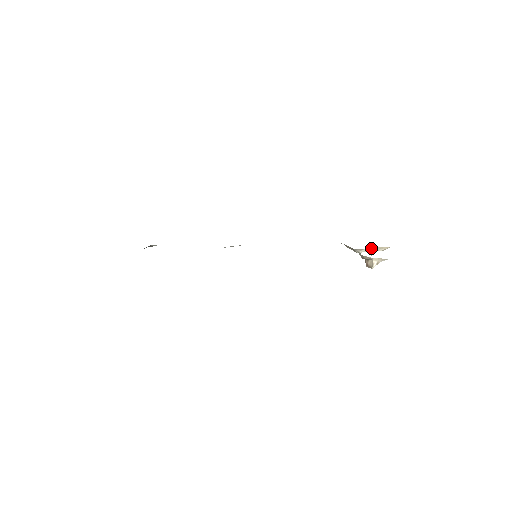
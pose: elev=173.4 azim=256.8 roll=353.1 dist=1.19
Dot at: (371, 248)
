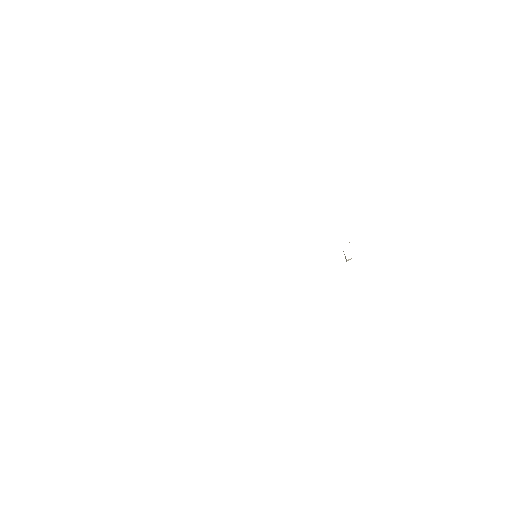
Dot at: occluded
